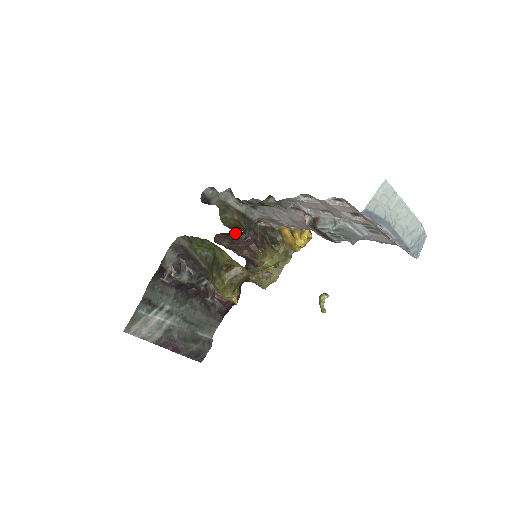
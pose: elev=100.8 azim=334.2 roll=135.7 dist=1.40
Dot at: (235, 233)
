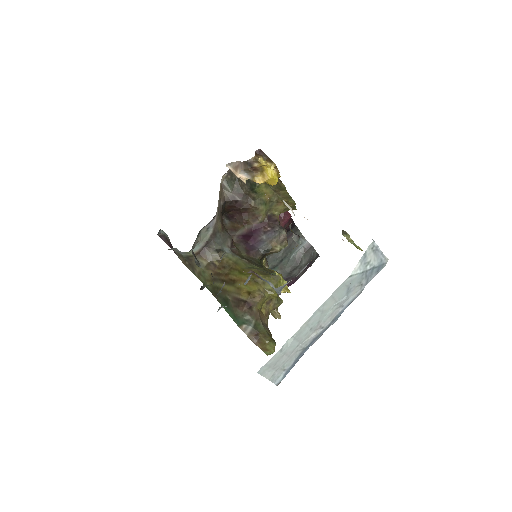
Dot at: occluded
